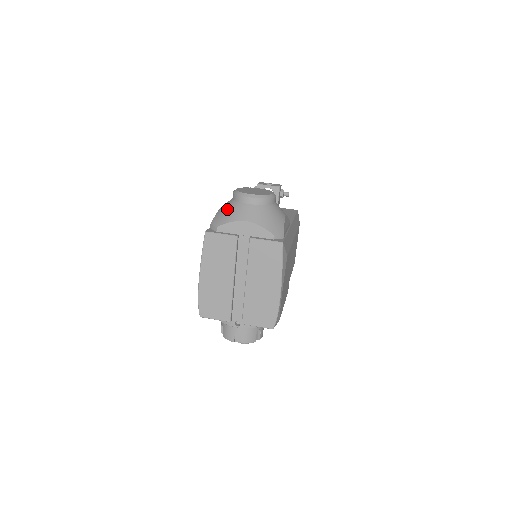
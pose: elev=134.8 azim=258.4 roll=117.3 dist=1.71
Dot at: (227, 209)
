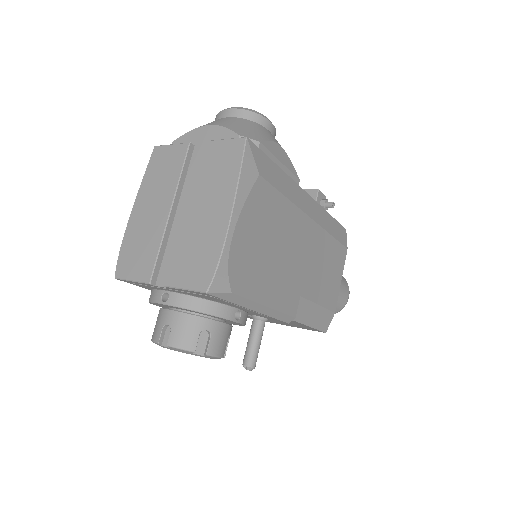
Dot at: occluded
